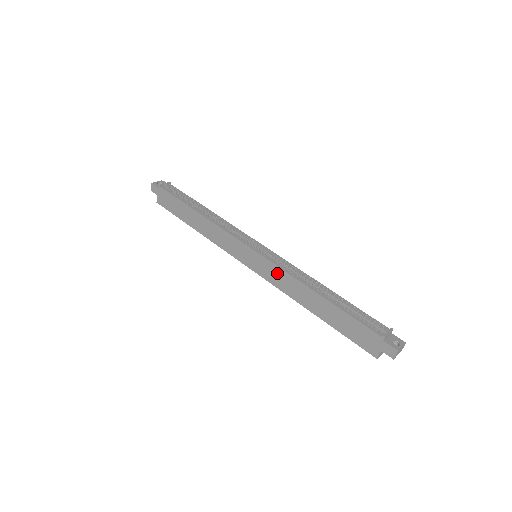
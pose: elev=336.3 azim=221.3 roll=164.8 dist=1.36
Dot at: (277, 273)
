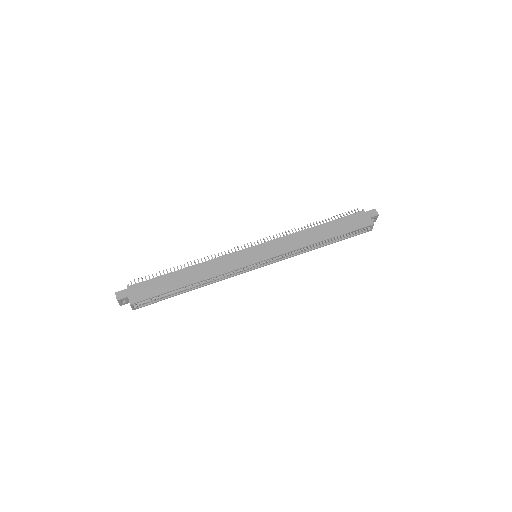
Dot at: (281, 242)
